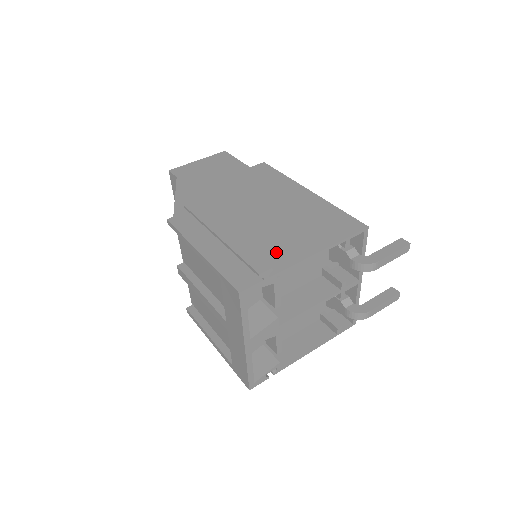
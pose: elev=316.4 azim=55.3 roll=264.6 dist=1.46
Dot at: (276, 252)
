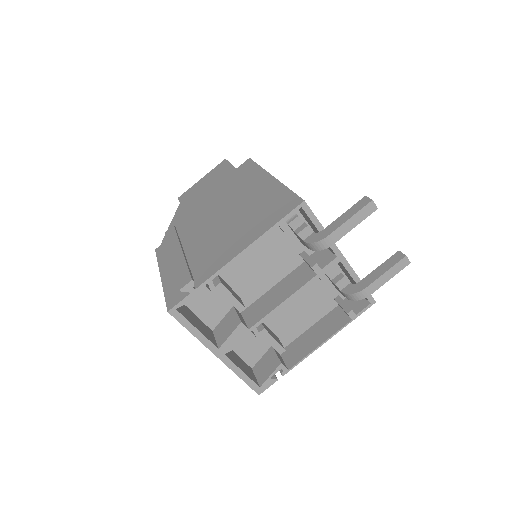
Dot at: (213, 259)
